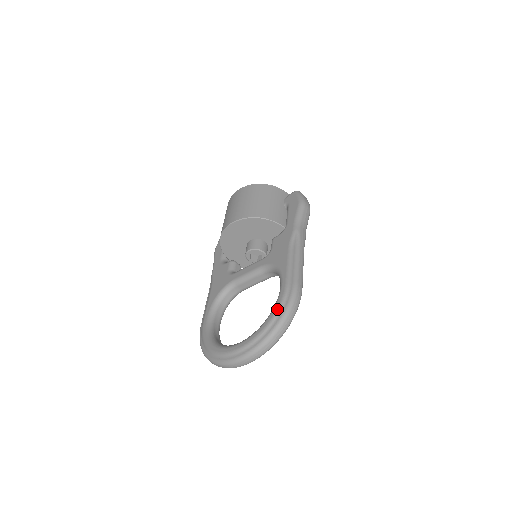
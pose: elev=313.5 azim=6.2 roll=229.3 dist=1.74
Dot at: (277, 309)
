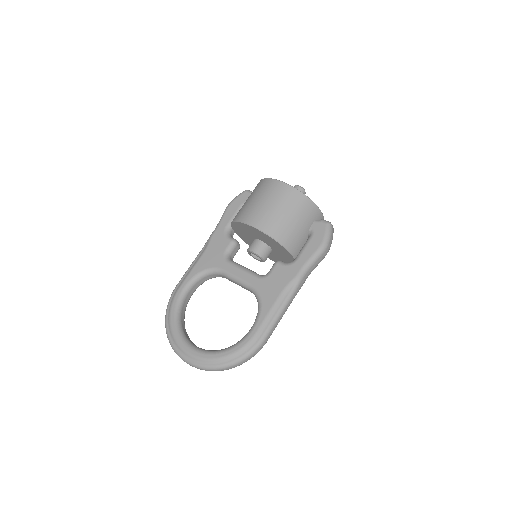
Dot at: (236, 351)
